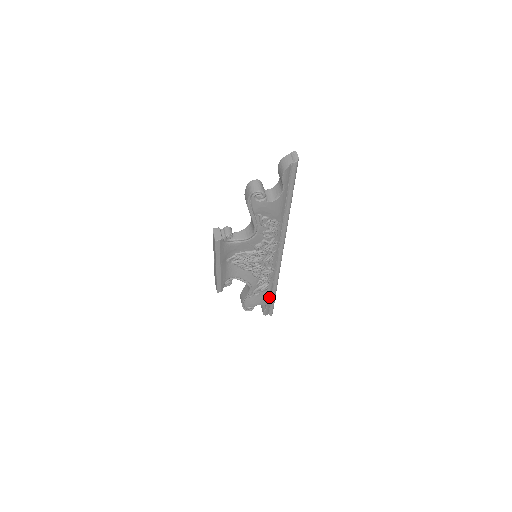
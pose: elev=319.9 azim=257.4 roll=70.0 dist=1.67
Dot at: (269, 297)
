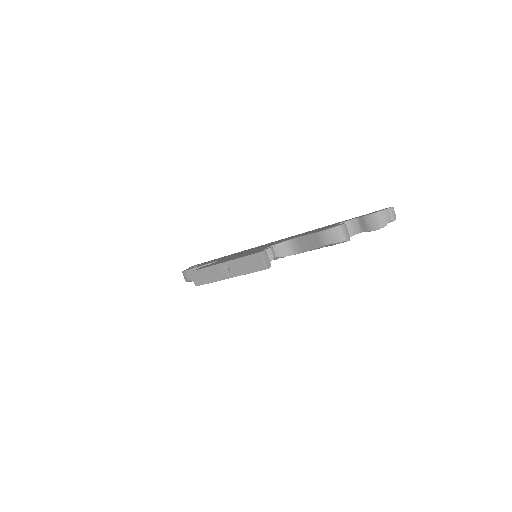
Dot at: occluded
